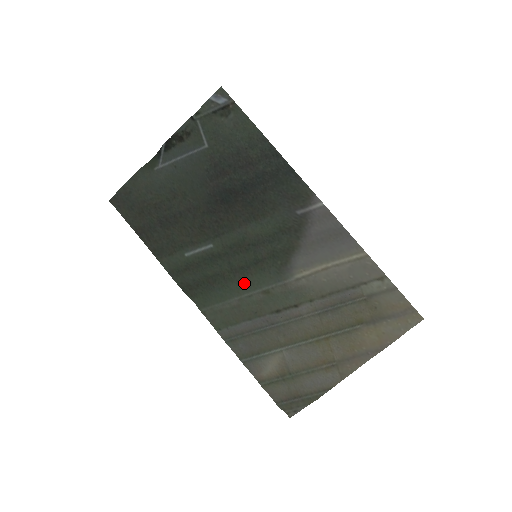
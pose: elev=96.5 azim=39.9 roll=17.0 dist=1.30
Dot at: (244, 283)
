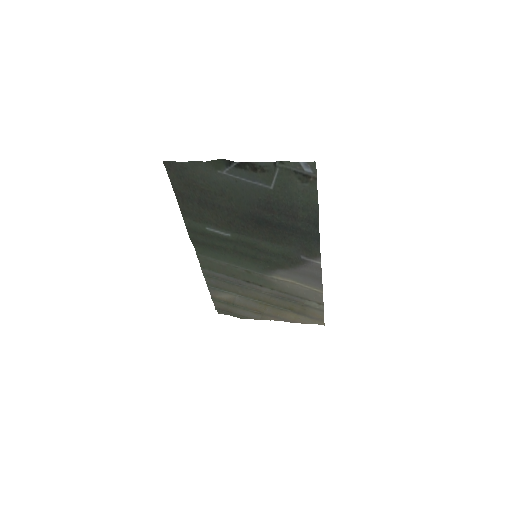
Dot at: (237, 260)
